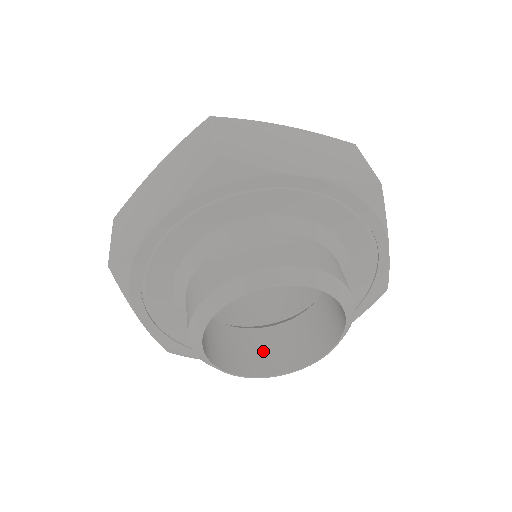
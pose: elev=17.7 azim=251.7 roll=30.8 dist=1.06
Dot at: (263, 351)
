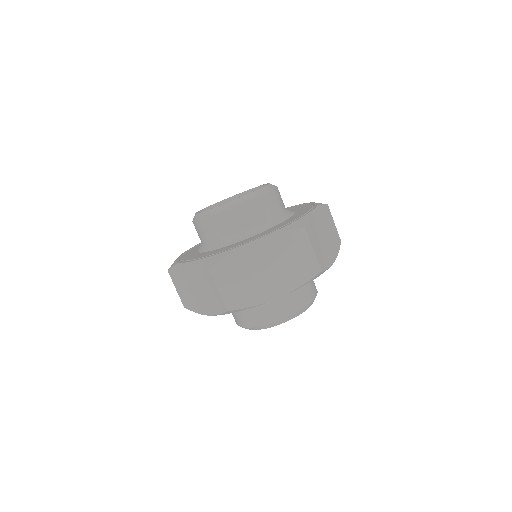
Dot at: occluded
